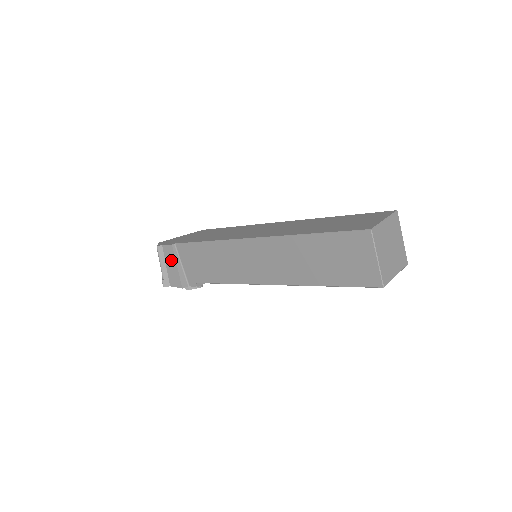
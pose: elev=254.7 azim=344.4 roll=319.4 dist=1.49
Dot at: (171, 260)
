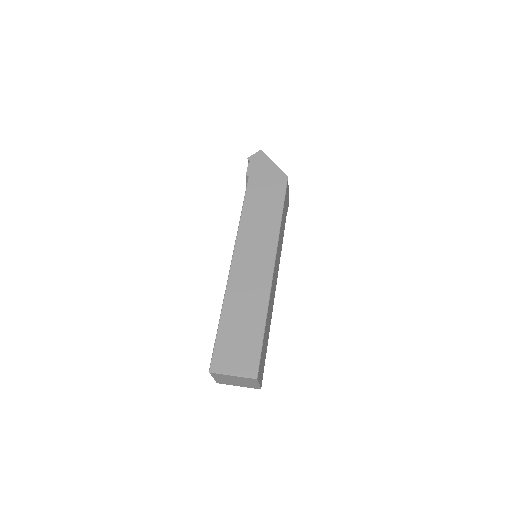
Dot at: occluded
